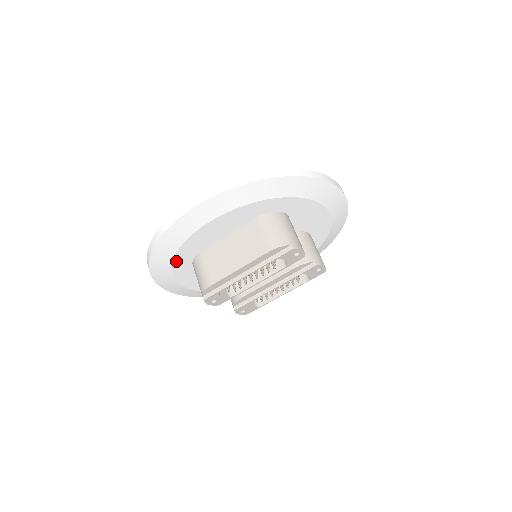
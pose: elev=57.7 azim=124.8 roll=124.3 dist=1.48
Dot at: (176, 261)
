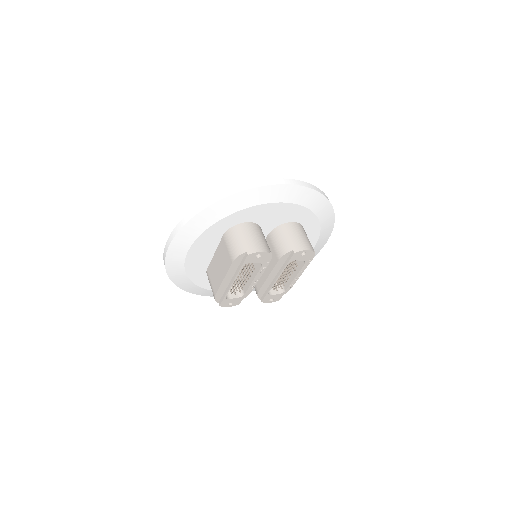
Dot at: (195, 281)
